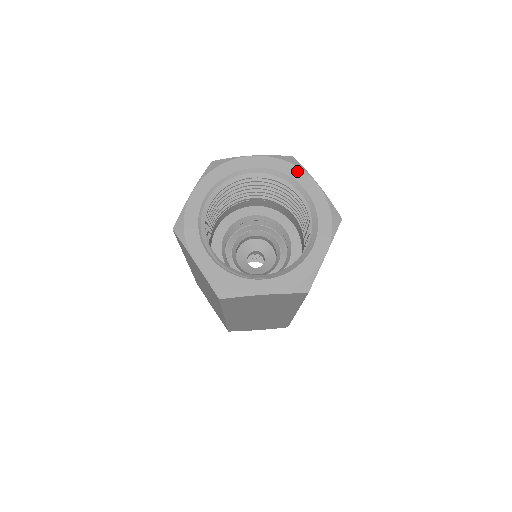
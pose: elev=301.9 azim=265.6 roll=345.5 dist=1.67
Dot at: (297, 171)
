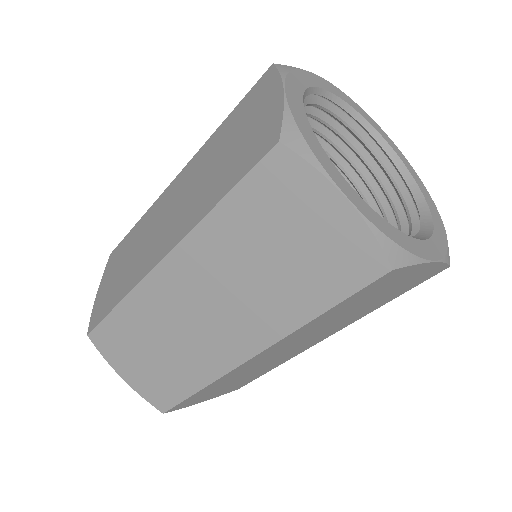
Dot at: (365, 114)
